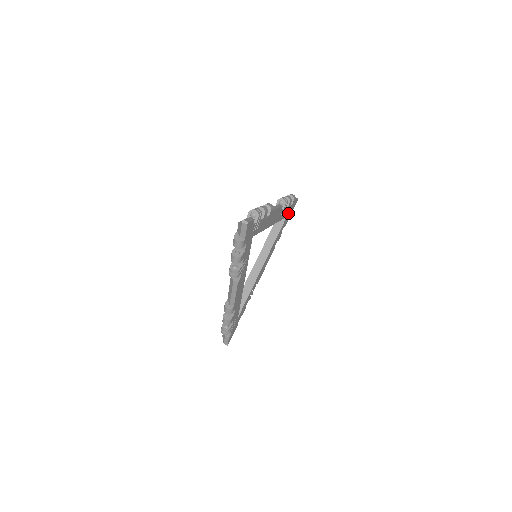
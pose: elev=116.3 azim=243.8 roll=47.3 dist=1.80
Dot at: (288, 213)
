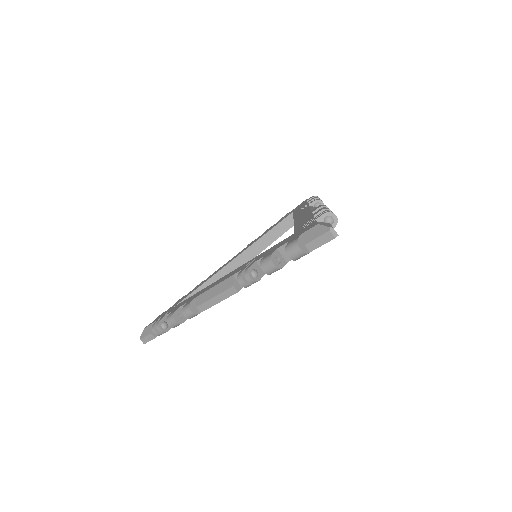
Dot at: occluded
